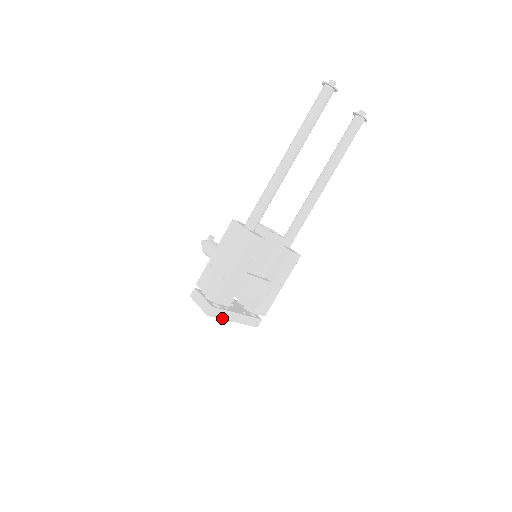
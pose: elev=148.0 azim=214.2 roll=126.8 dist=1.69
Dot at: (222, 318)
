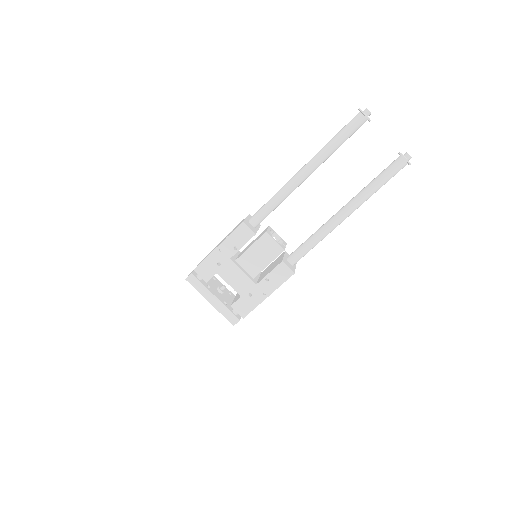
Dot at: (199, 291)
